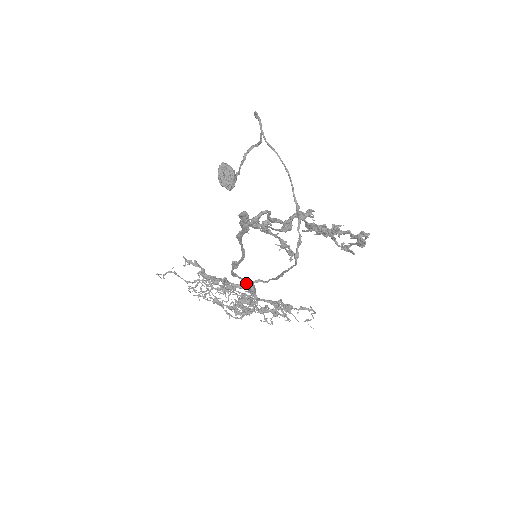
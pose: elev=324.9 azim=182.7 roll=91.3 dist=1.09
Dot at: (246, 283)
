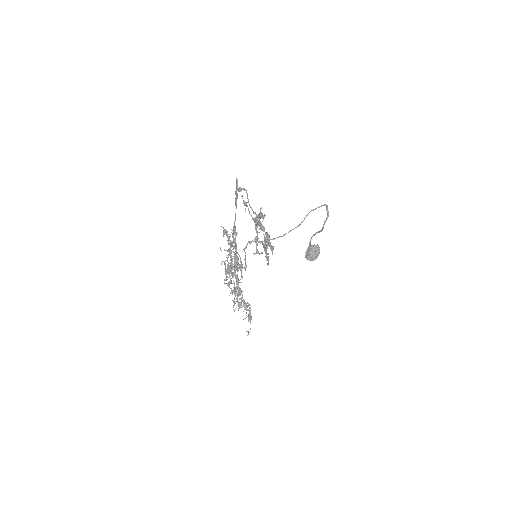
Dot at: (236, 254)
